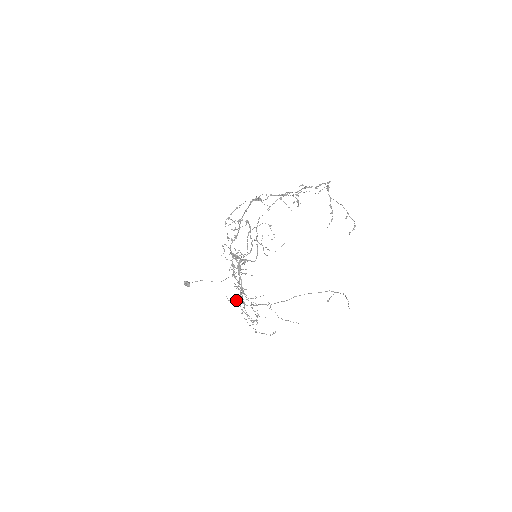
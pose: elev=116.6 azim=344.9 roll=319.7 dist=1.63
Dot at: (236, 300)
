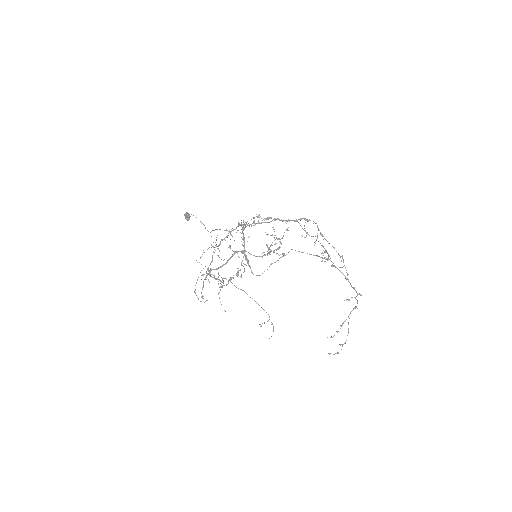
Dot at: occluded
